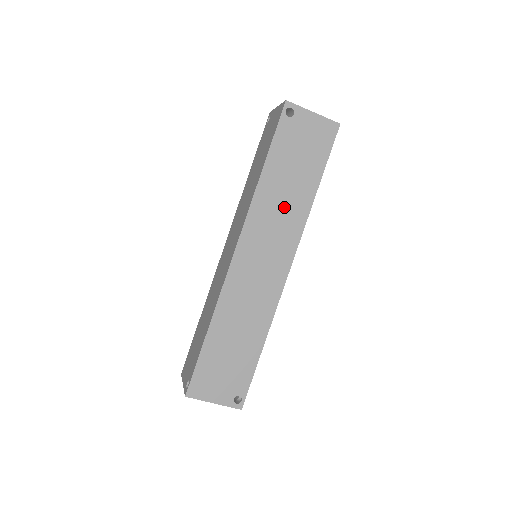
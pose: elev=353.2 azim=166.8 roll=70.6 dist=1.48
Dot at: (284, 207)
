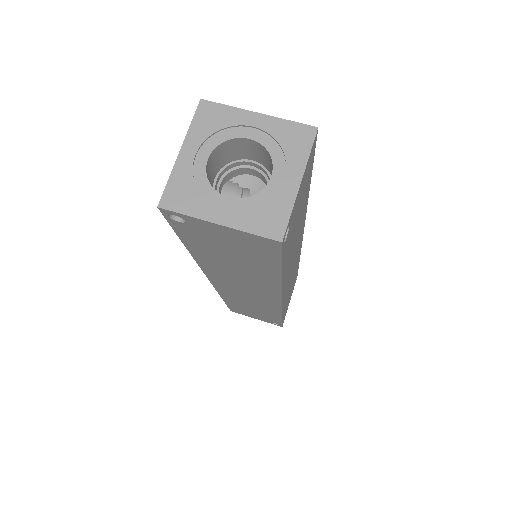
Dot at: (296, 242)
